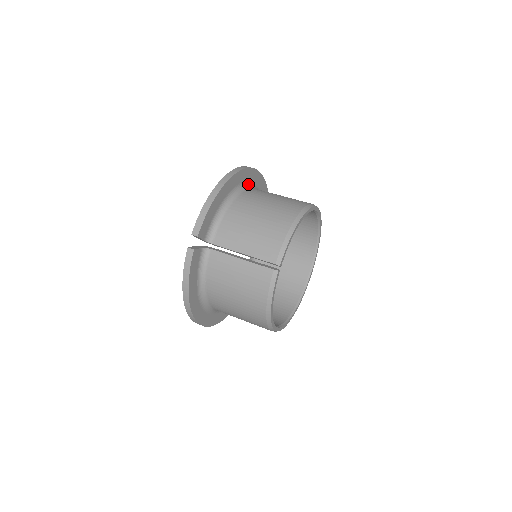
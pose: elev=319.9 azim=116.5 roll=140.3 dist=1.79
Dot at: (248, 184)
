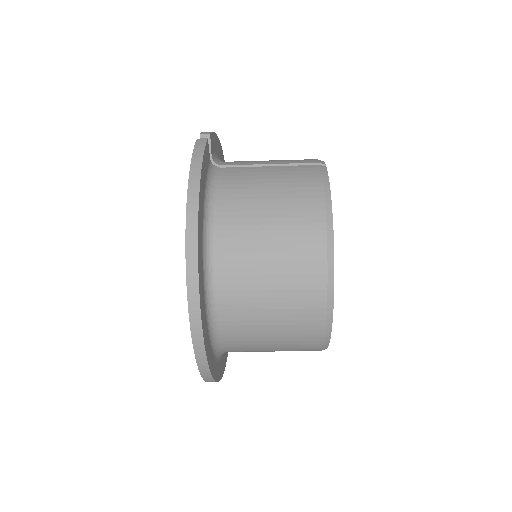
Dot at: occluded
